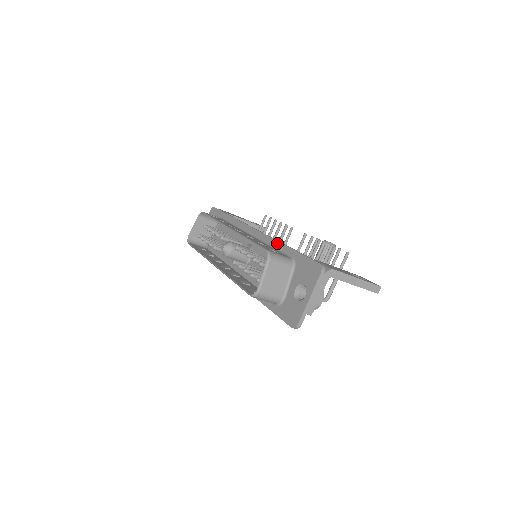
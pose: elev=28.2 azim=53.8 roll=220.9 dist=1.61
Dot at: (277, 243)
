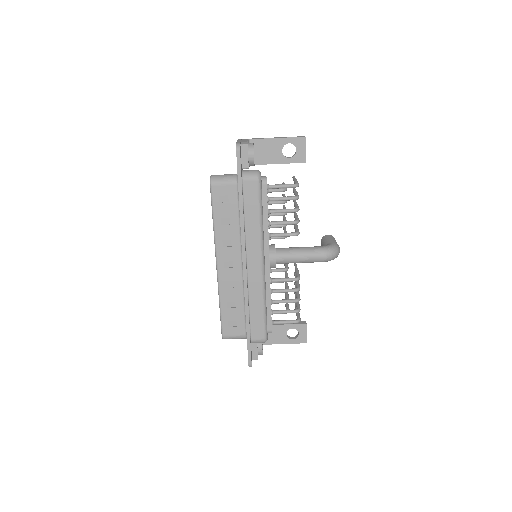
Dot at: occluded
